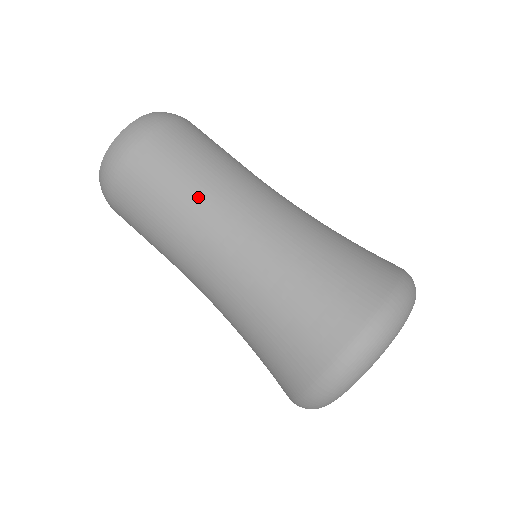
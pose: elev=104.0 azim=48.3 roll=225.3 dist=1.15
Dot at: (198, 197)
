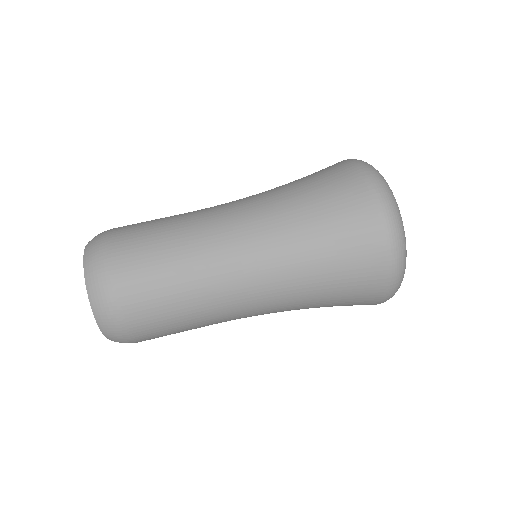
Dot at: (202, 297)
